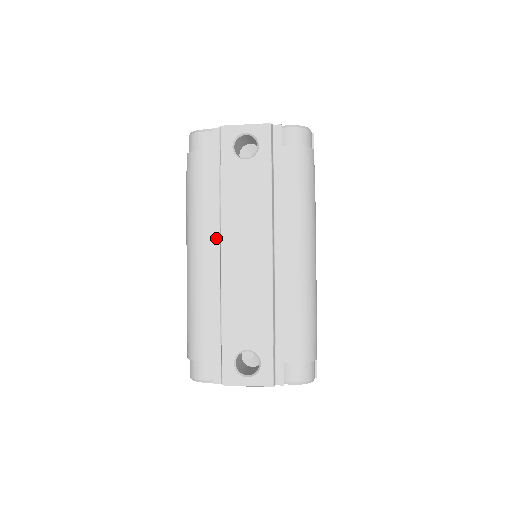
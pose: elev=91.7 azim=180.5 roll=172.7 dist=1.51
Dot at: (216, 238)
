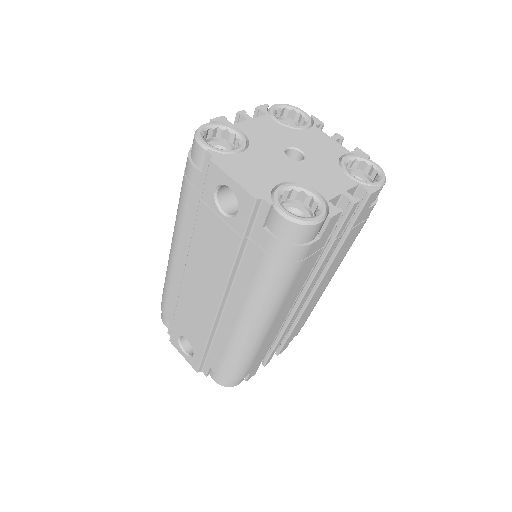
Dot at: (187, 252)
